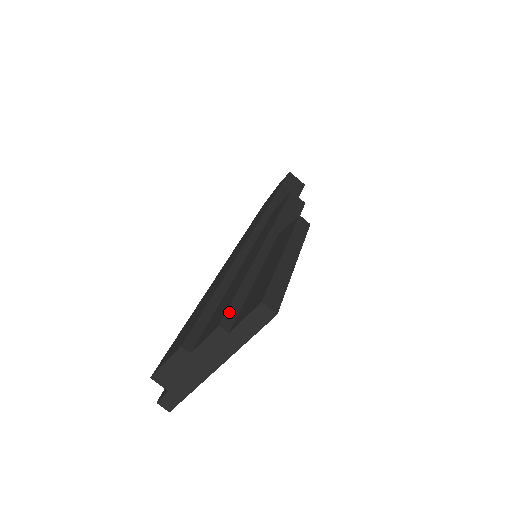
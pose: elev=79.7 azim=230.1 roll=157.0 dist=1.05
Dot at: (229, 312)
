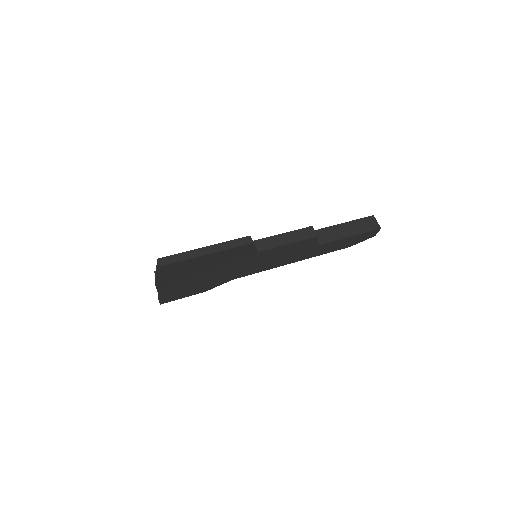
Dot at: occluded
